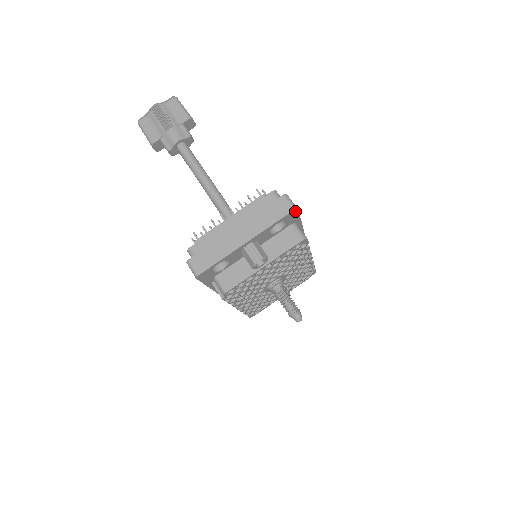
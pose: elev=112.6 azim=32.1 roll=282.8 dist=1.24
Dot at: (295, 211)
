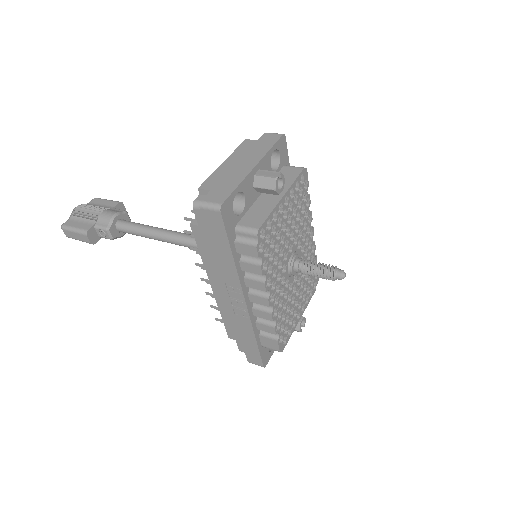
Dot at: (284, 139)
